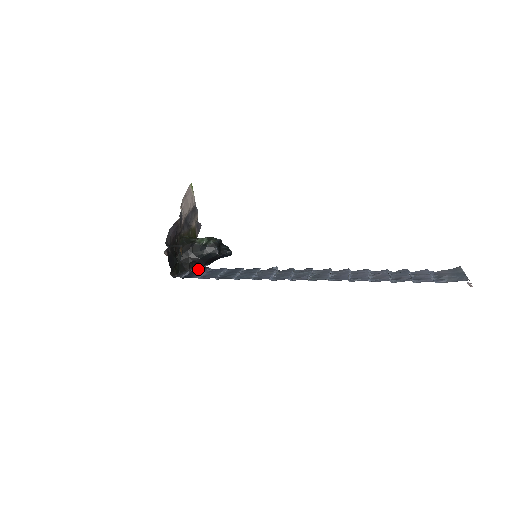
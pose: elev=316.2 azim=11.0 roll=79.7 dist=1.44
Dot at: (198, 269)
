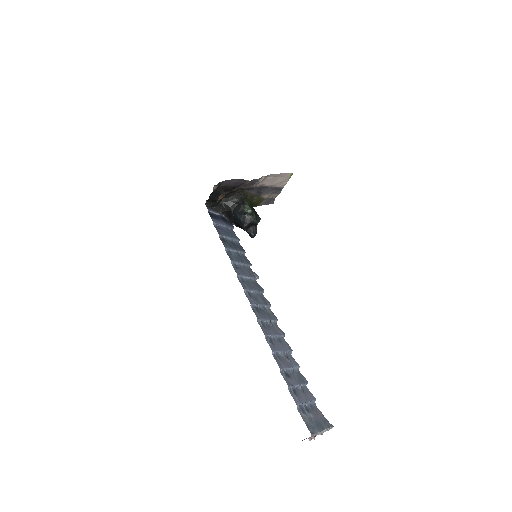
Dot at: (227, 220)
